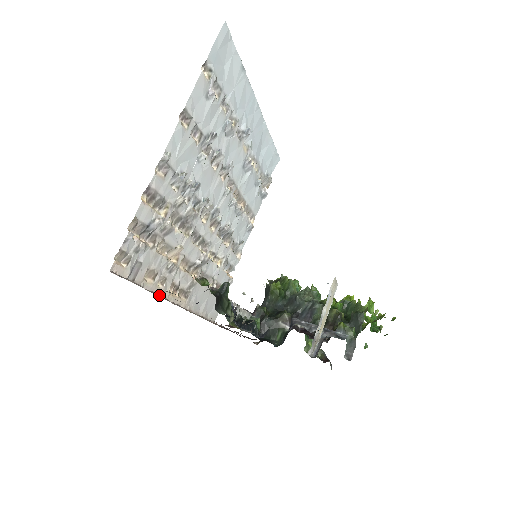
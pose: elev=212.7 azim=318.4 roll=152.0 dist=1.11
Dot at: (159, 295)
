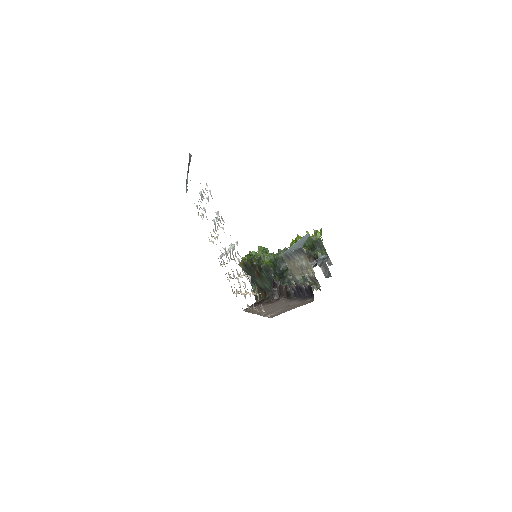
Dot at: occluded
